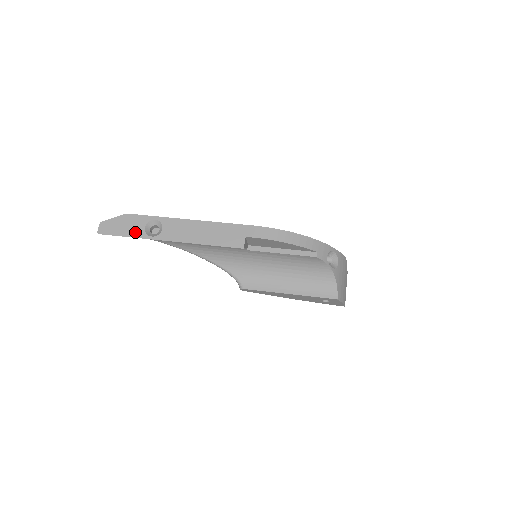
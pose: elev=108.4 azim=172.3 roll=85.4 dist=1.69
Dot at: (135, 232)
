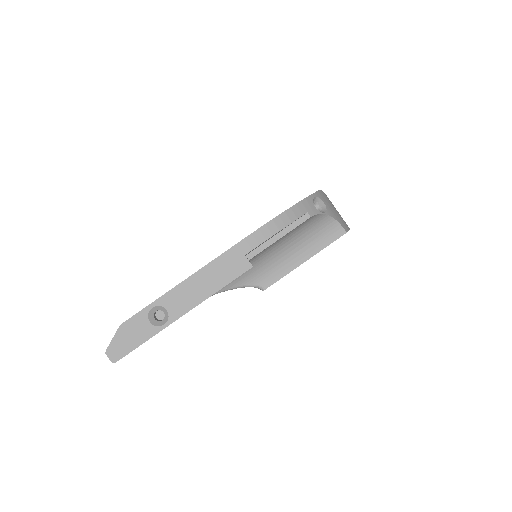
Dot at: (145, 334)
